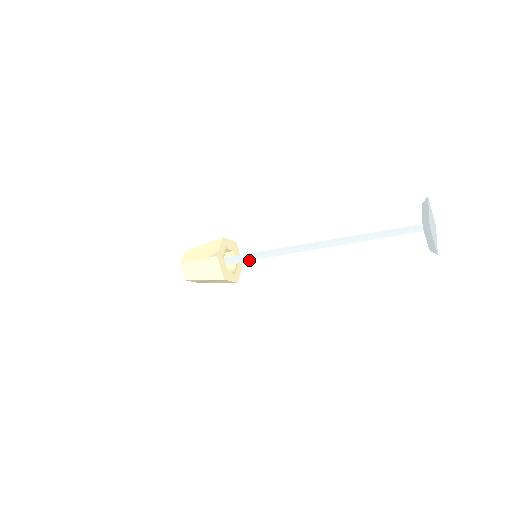
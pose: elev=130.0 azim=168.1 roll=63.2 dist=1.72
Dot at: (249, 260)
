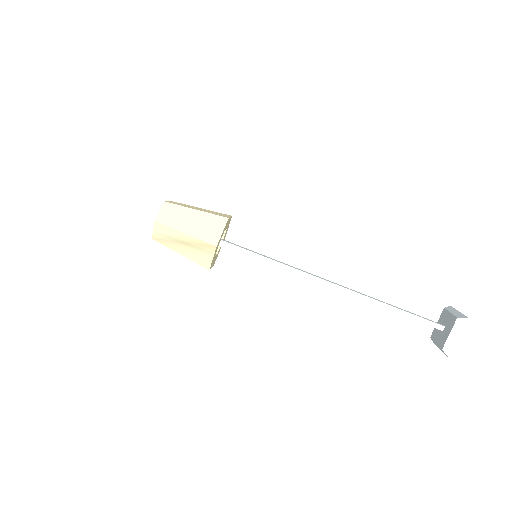
Dot at: (245, 255)
